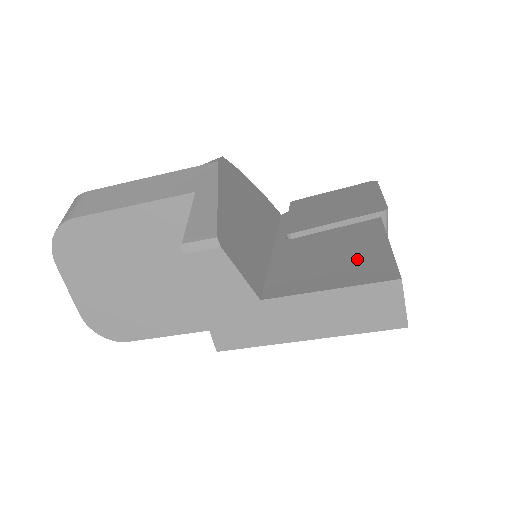
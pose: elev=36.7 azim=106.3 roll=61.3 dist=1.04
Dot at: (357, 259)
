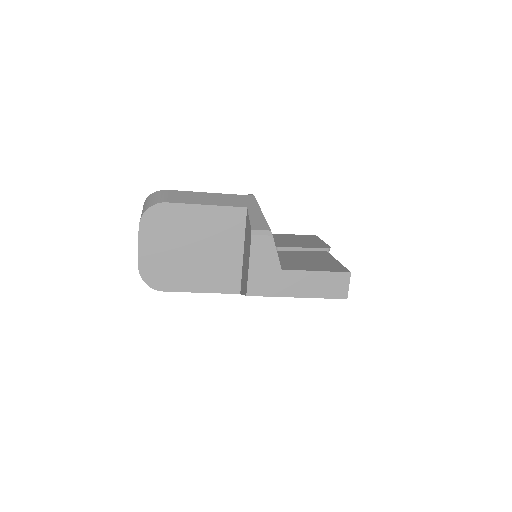
Dot at: (324, 263)
